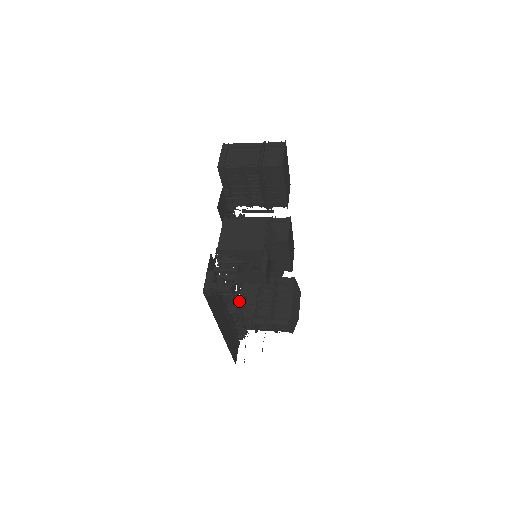
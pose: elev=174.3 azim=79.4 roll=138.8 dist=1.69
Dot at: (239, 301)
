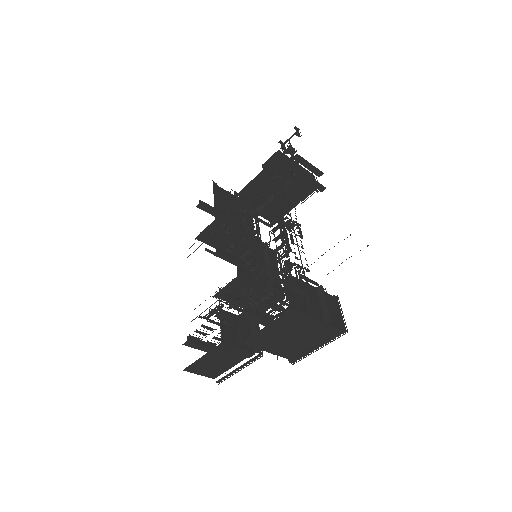
Dot at: (269, 266)
